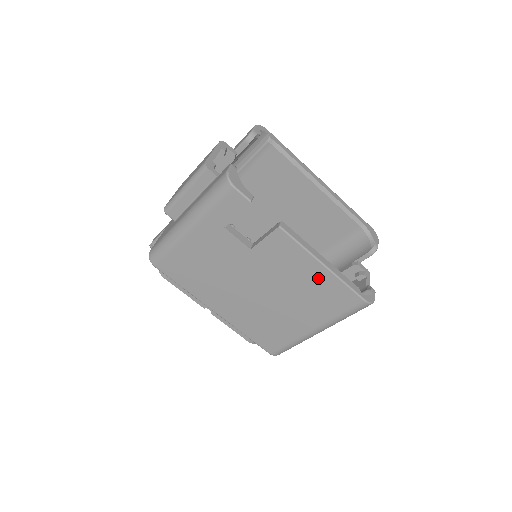
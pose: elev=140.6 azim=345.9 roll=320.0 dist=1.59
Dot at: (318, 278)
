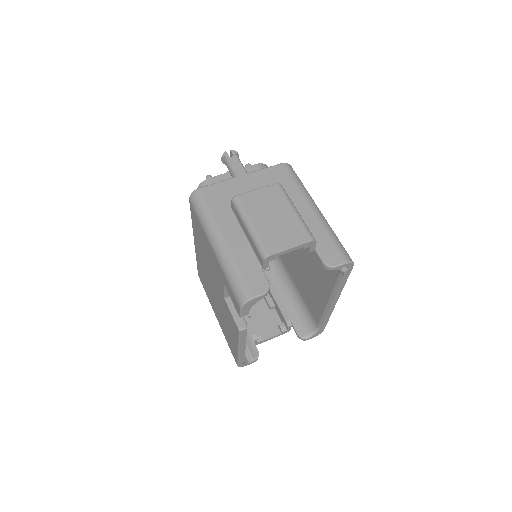
Dot at: (233, 341)
